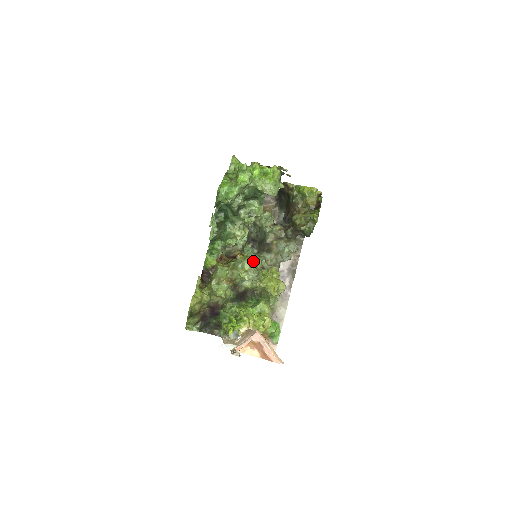
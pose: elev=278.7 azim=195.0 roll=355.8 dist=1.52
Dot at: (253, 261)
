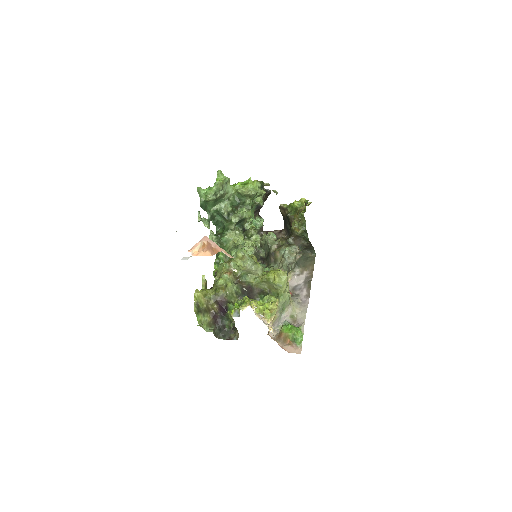
Dot at: occluded
